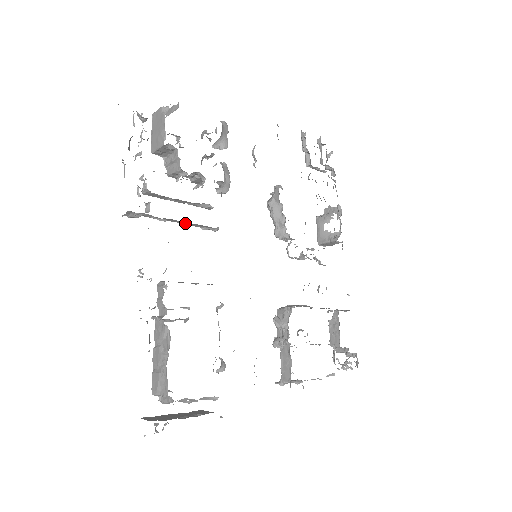
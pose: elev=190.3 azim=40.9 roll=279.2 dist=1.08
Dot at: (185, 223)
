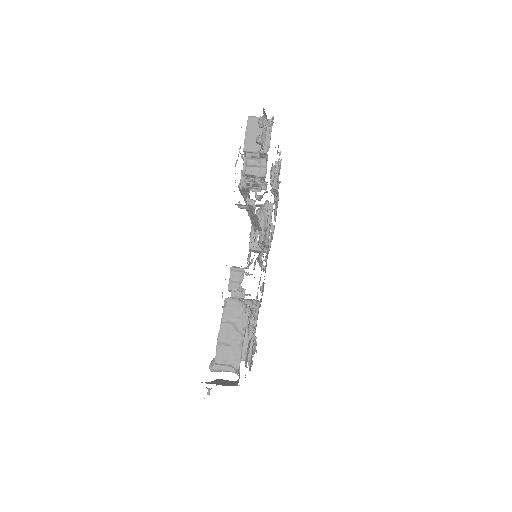
Dot at: (254, 221)
